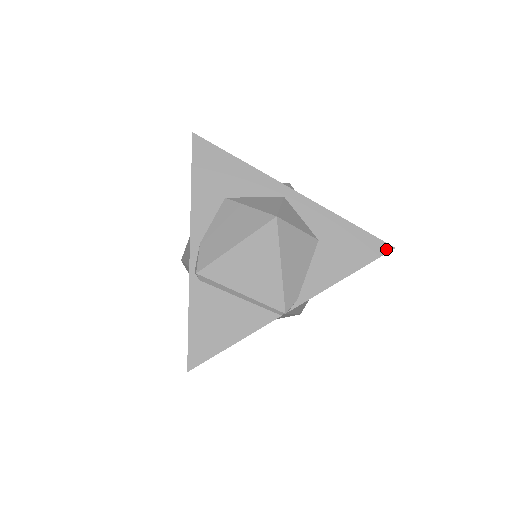
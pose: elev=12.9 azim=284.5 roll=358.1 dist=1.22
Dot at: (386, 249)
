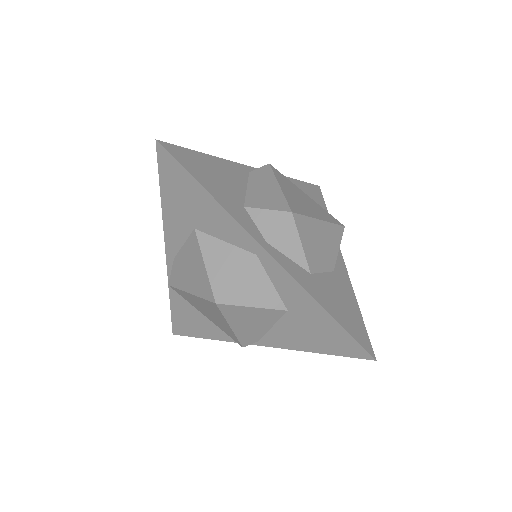
Dot at: (364, 356)
